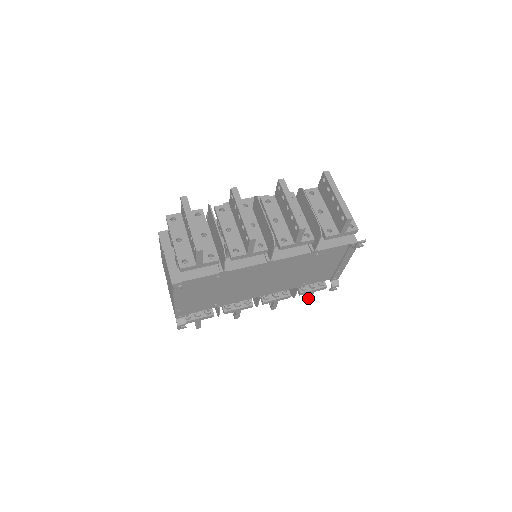
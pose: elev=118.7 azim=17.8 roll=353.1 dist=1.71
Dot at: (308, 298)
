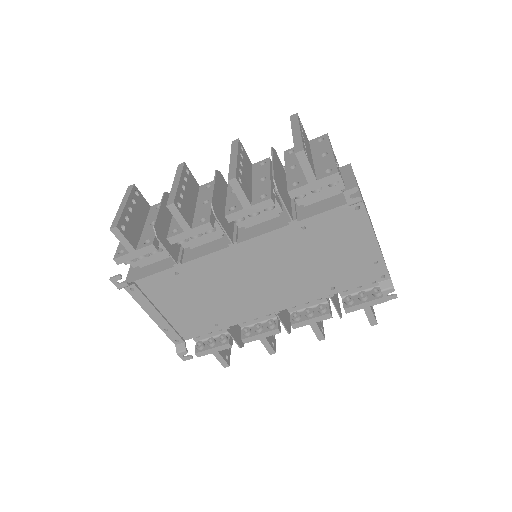
Dot at: (370, 320)
